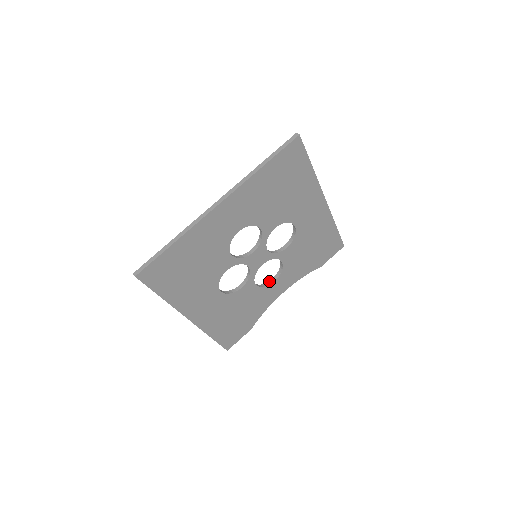
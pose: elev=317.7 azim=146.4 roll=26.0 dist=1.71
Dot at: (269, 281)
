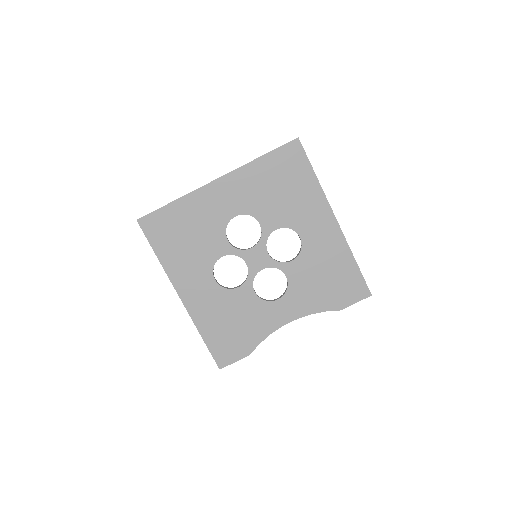
Dot at: (274, 299)
